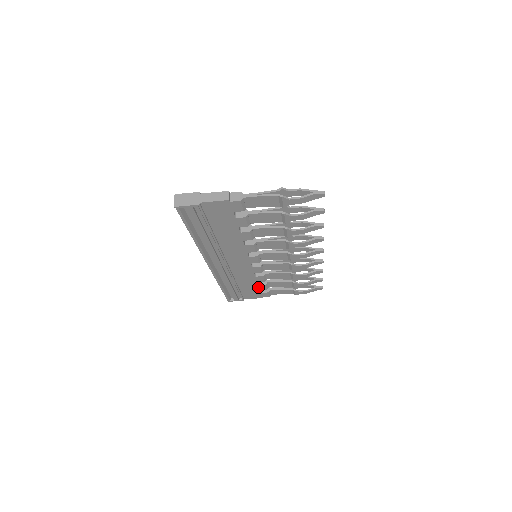
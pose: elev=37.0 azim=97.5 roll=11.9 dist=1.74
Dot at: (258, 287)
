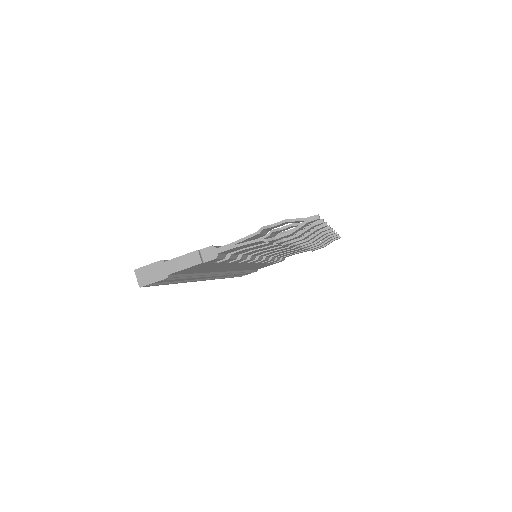
Dot at: (269, 263)
